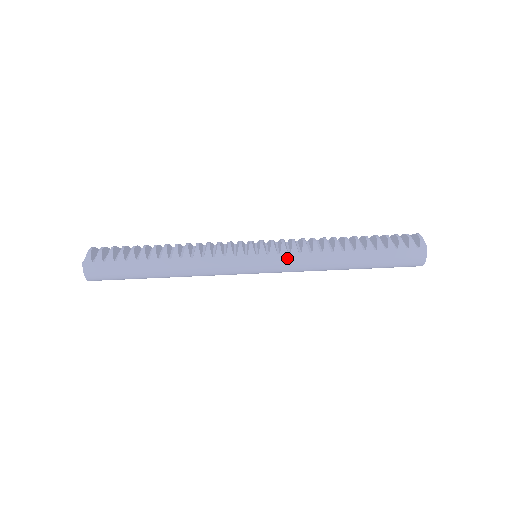
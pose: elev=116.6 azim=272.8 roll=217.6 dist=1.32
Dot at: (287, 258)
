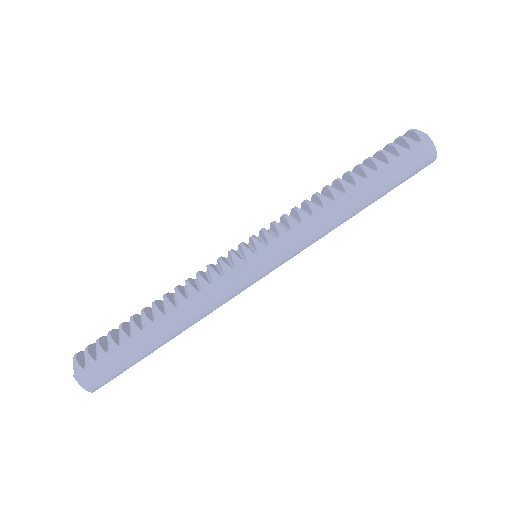
Dot at: (290, 237)
